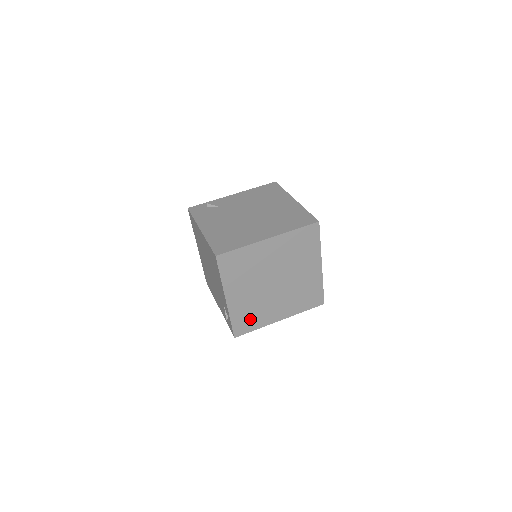
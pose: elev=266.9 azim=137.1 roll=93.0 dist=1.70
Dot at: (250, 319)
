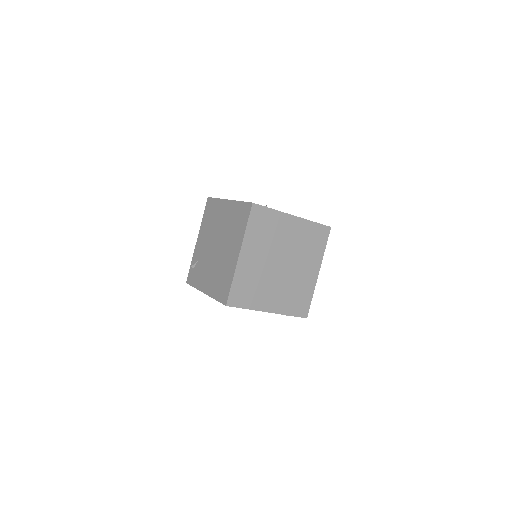
Dot at: (300, 299)
